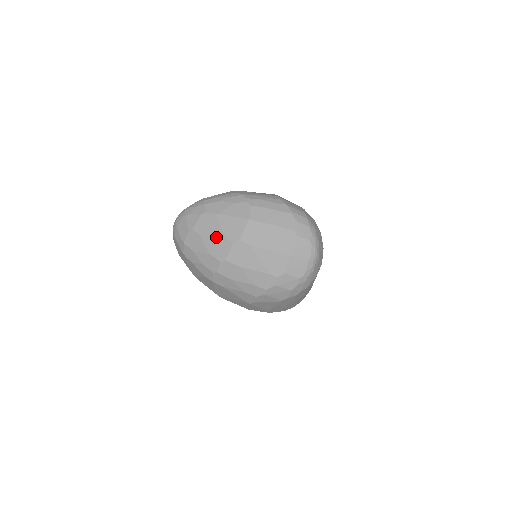
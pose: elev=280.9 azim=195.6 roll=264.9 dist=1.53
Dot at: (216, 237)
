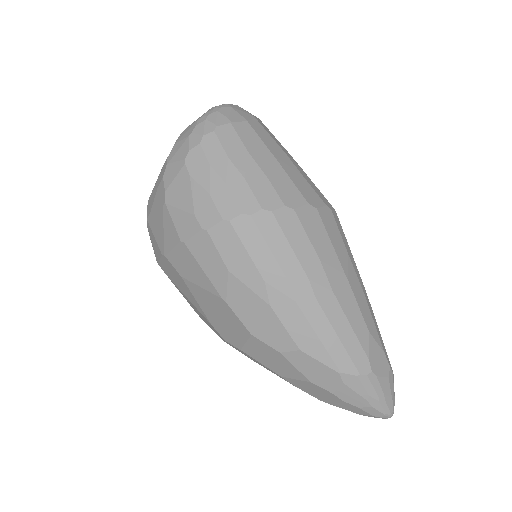
Dot at: occluded
